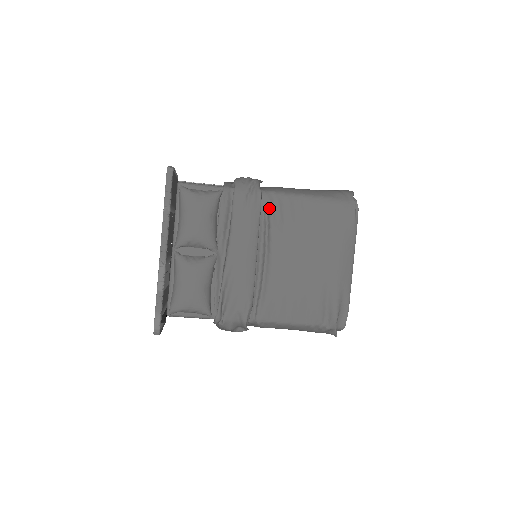
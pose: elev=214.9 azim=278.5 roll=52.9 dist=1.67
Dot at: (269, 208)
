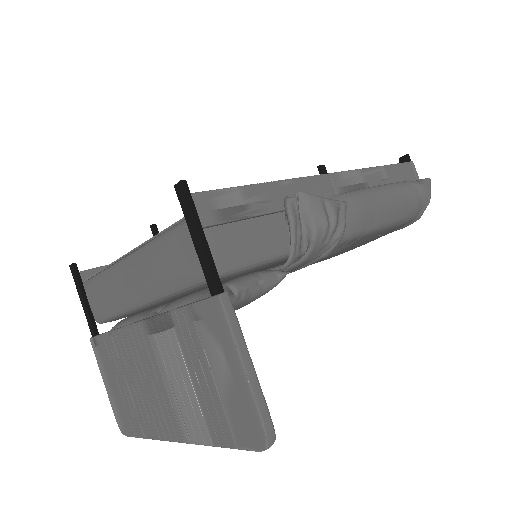
Dot at: (327, 255)
